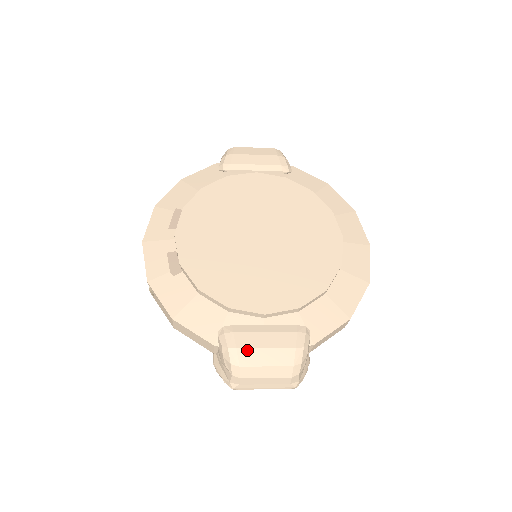
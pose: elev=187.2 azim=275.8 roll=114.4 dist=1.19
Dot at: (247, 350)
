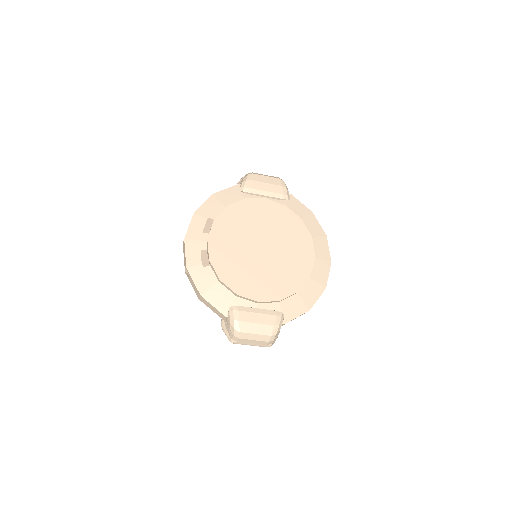
Dot at: (245, 323)
